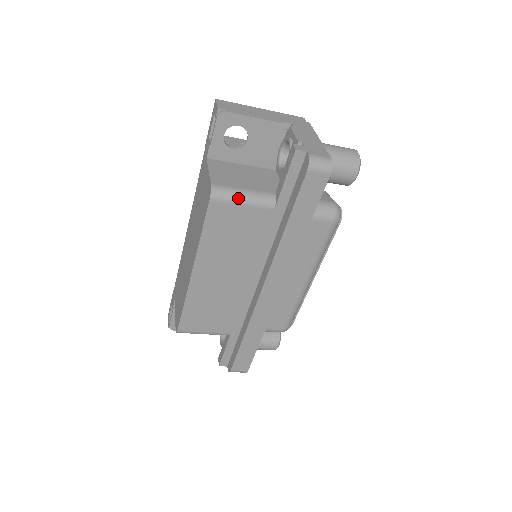
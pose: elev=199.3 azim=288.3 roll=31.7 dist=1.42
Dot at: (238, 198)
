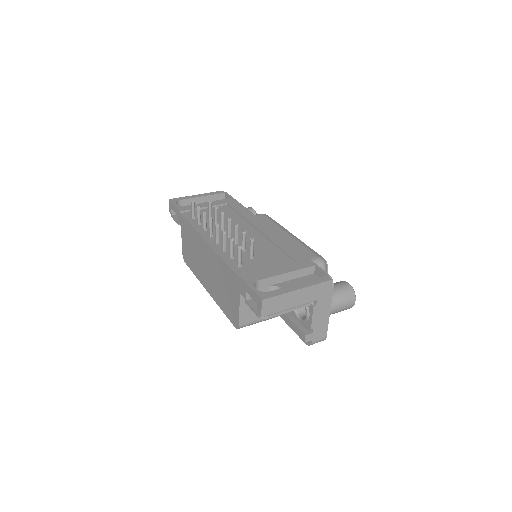
Dot at: (255, 323)
